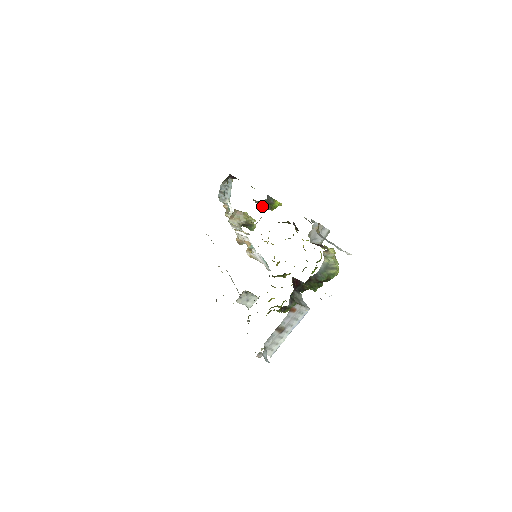
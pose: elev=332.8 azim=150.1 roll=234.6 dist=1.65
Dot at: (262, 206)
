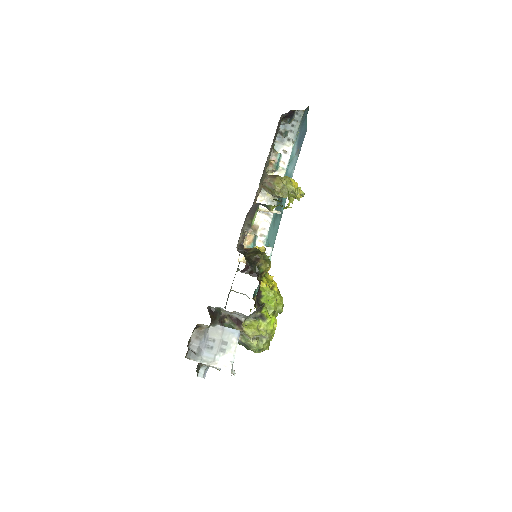
Dot at: occluded
